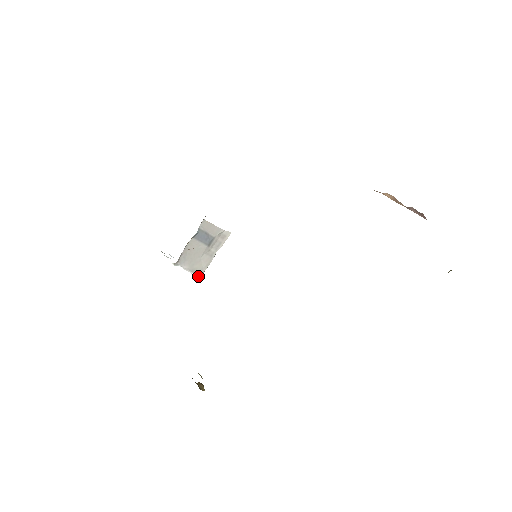
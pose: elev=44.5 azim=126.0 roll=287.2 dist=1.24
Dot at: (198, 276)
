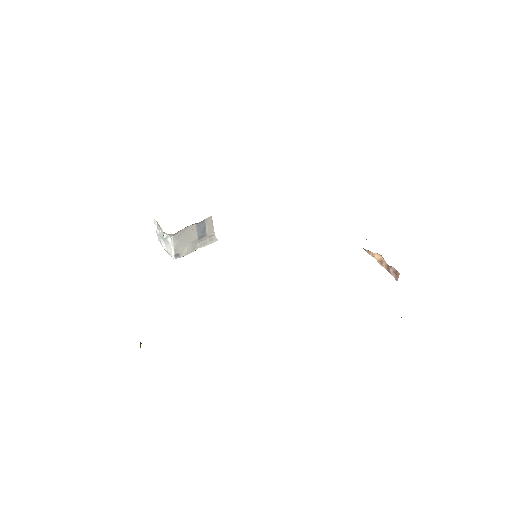
Dot at: (174, 258)
